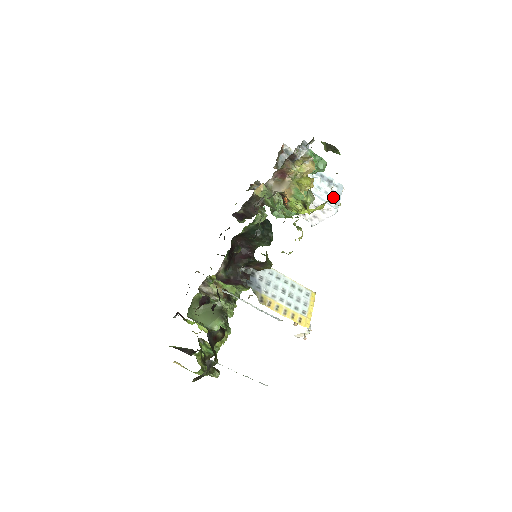
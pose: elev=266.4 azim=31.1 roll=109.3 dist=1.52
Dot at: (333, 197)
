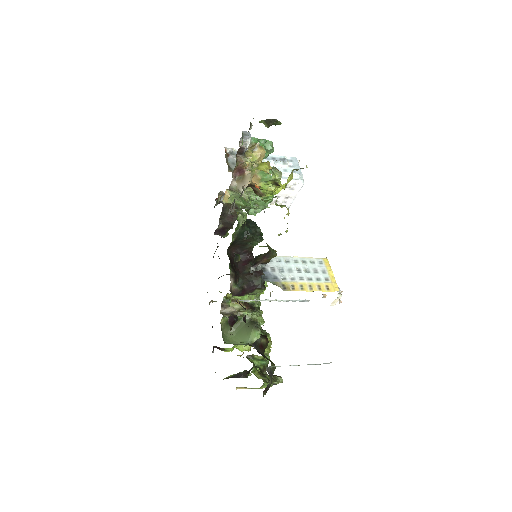
Dot at: (293, 171)
